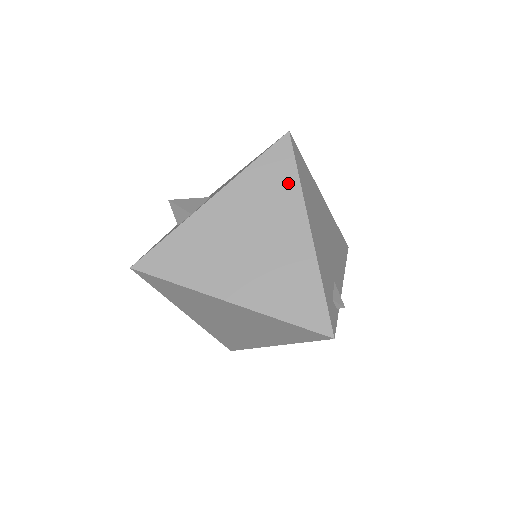
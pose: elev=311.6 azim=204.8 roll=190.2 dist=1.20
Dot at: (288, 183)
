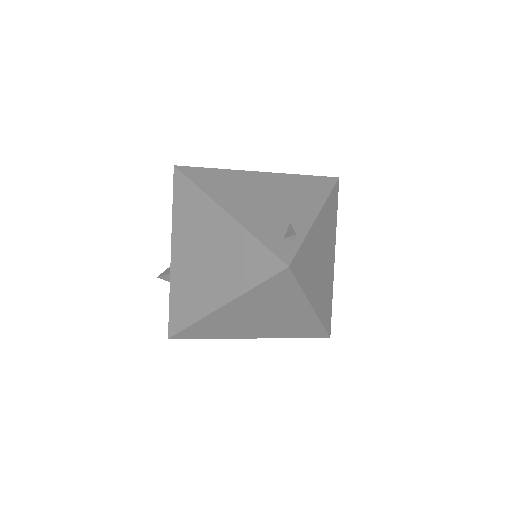
Dot at: (194, 196)
